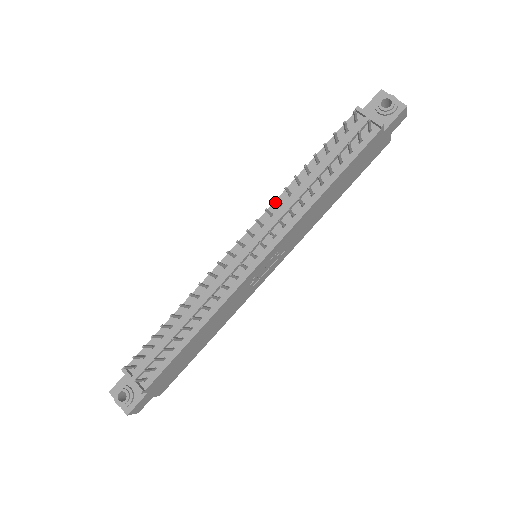
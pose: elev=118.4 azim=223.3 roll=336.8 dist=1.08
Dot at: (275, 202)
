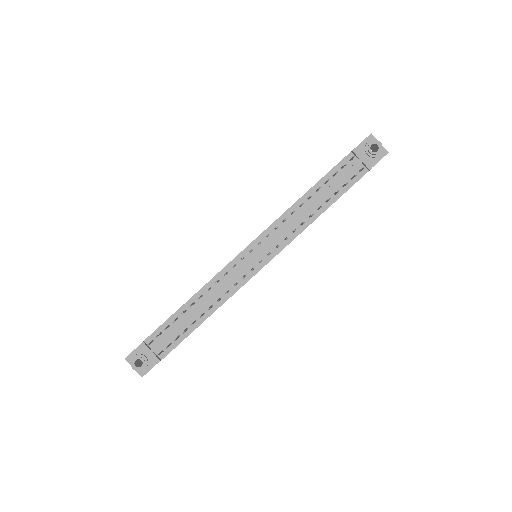
Dot at: (280, 218)
